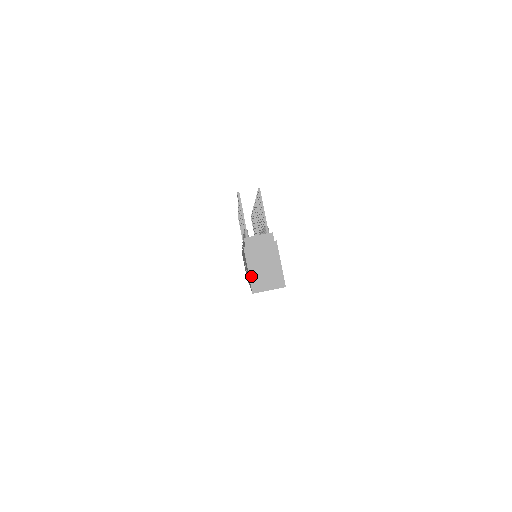
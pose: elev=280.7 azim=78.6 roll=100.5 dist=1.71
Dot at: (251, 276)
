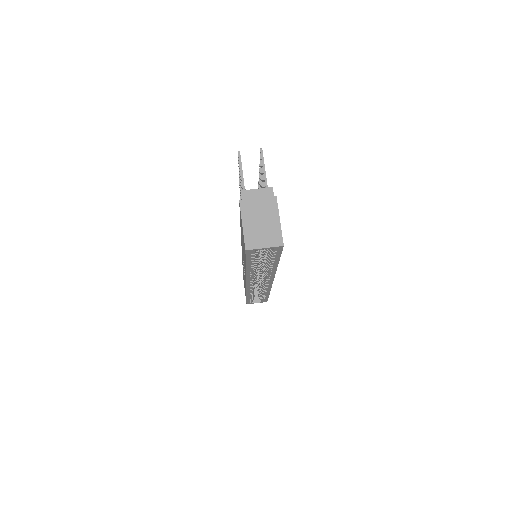
Dot at: (245, 231)
